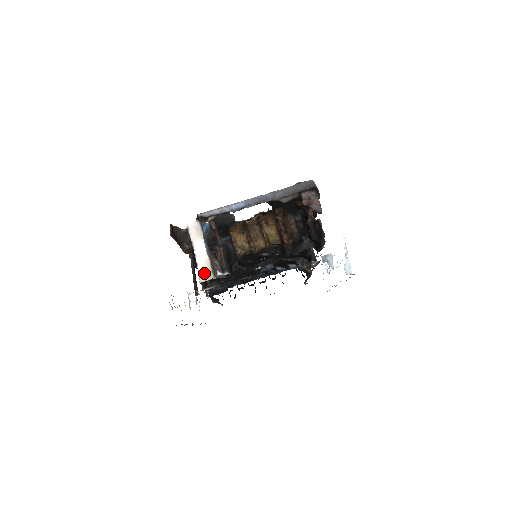
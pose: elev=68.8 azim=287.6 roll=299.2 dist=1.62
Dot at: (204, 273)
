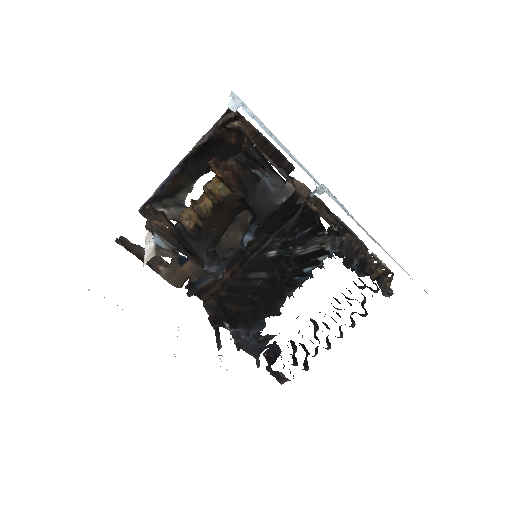
Dot at: (147, 259)
